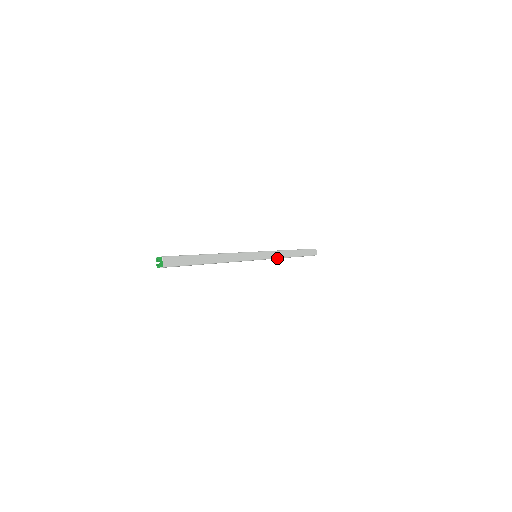
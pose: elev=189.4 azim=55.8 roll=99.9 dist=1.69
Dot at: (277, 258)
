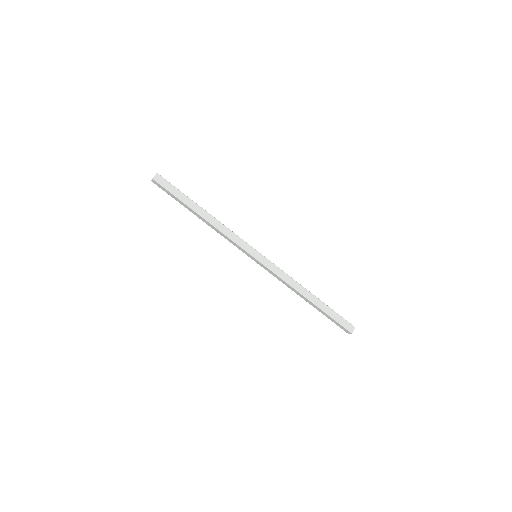
Dot at: (283, 280)
